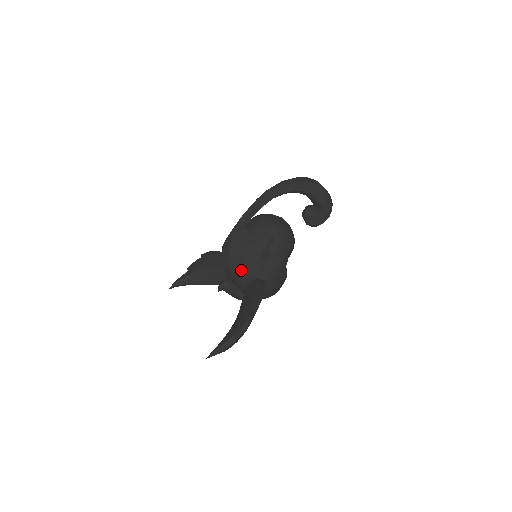
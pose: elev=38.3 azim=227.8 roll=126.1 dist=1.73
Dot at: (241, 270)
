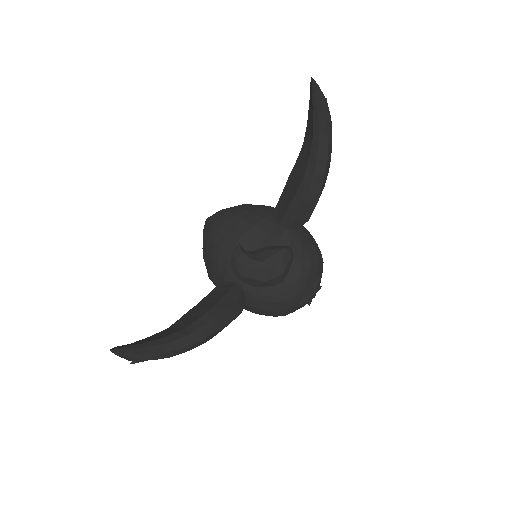
Dot at: (253, 208)
